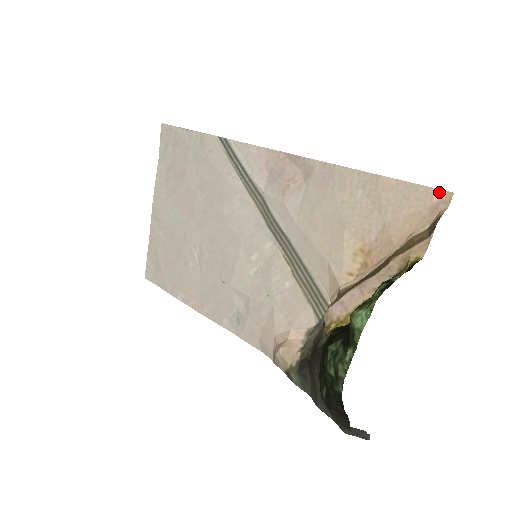
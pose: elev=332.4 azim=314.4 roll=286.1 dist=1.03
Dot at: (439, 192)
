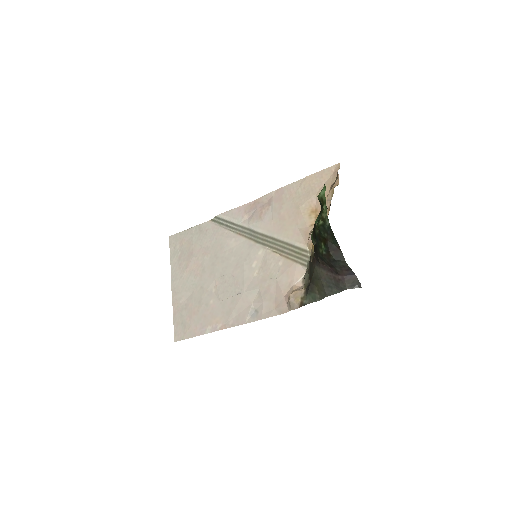
Dot at: (333, 166)
